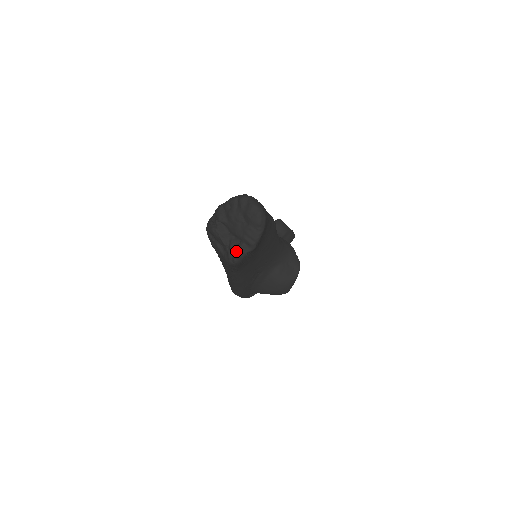
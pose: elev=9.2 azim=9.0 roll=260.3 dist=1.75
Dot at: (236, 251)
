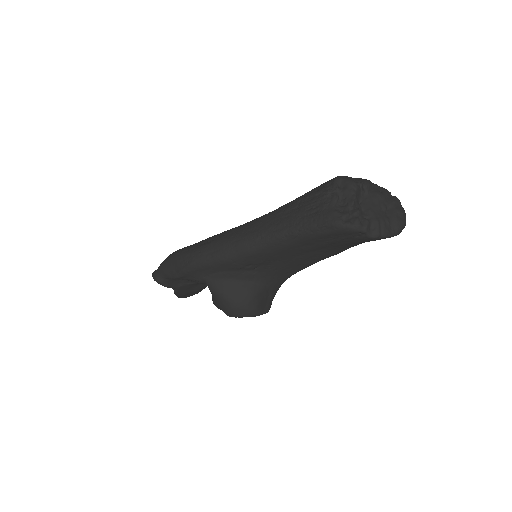
Dot at: (360, 219)
